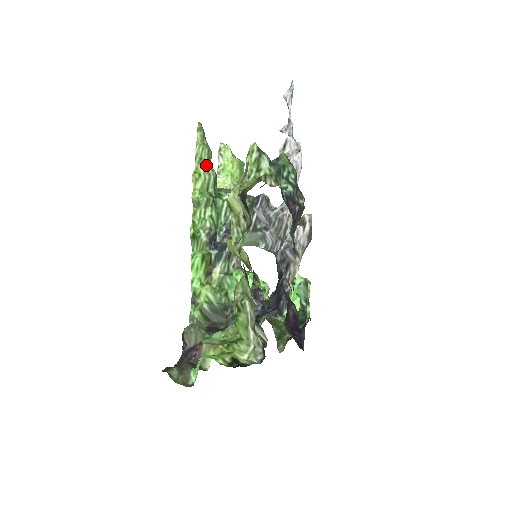
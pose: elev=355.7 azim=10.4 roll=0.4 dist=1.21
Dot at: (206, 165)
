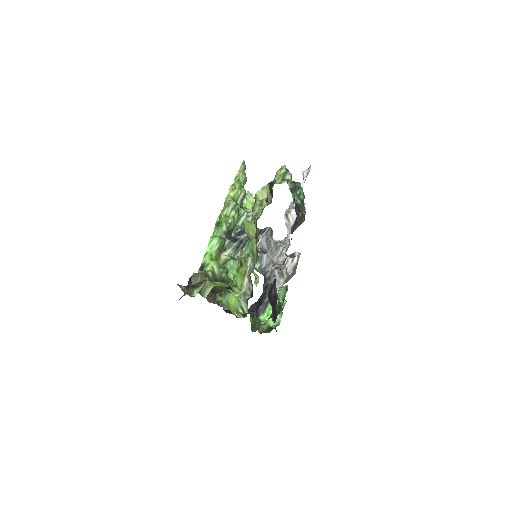
Dot at: (241, 185)
